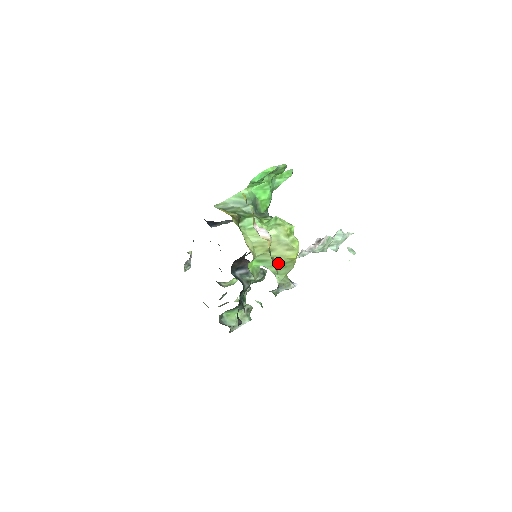
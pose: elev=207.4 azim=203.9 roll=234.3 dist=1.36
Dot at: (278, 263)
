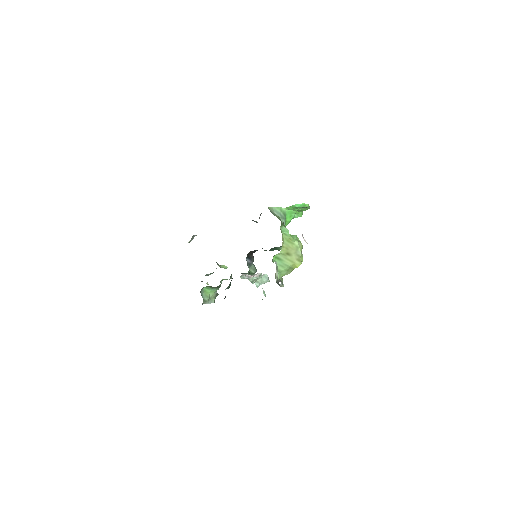
Dot at: occluded
